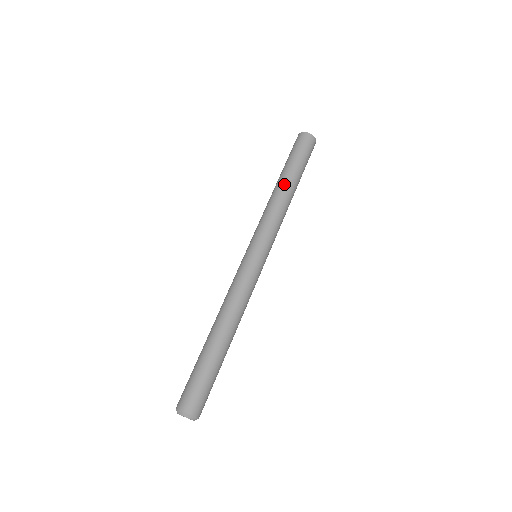
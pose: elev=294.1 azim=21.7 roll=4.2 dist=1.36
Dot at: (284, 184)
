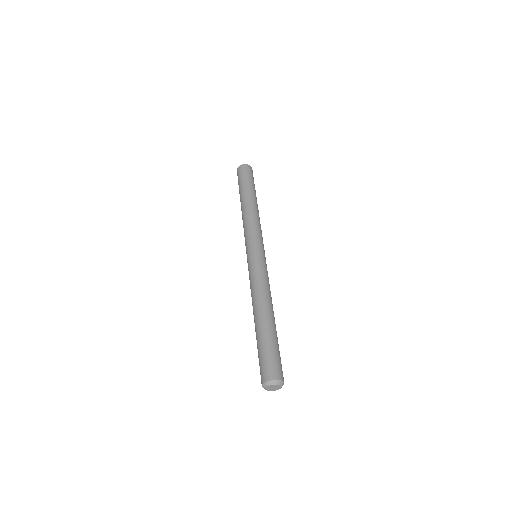
Dot at: (246, 201)
